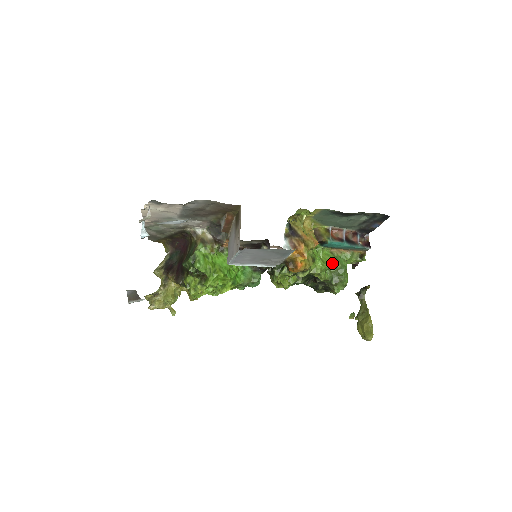
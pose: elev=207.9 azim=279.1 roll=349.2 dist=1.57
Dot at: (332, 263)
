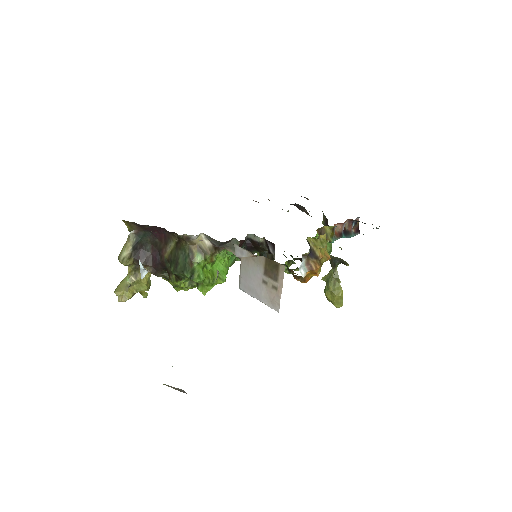
Dot at: occluded
